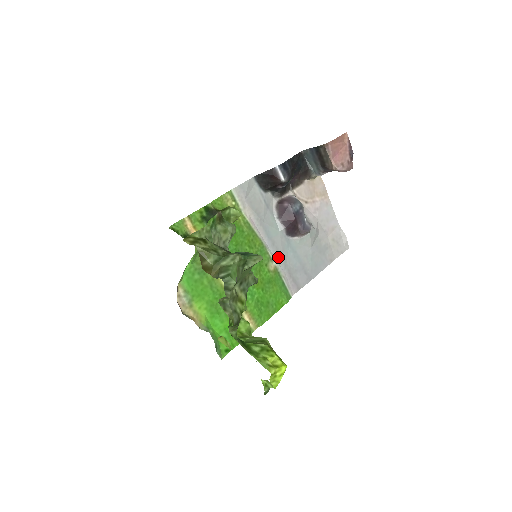
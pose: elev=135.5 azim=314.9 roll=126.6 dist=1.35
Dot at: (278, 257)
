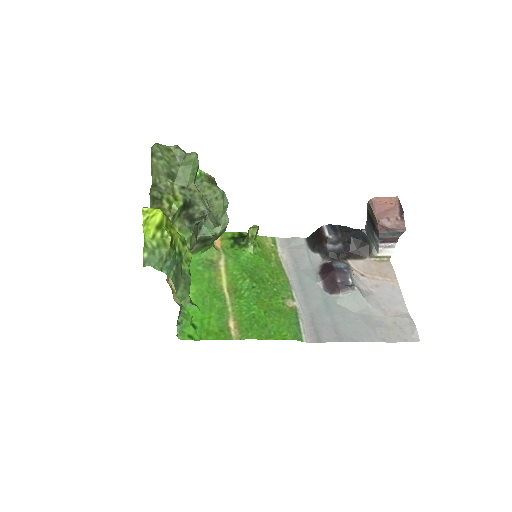
Dot at: (304, 302)
